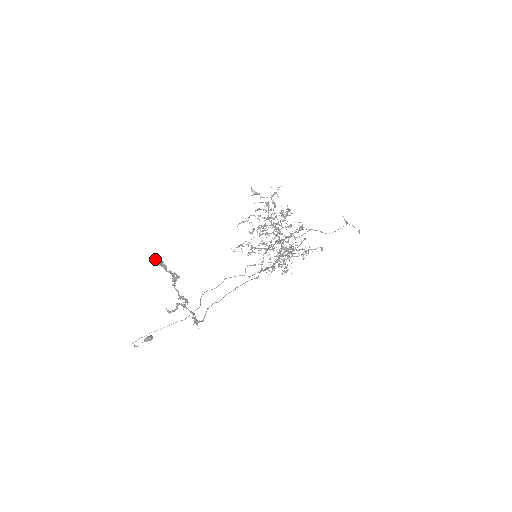
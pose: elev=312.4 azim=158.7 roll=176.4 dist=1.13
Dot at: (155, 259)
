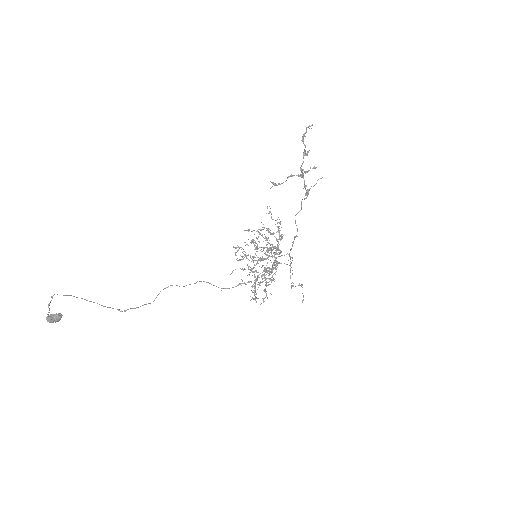
Dot at: (307, 127)
